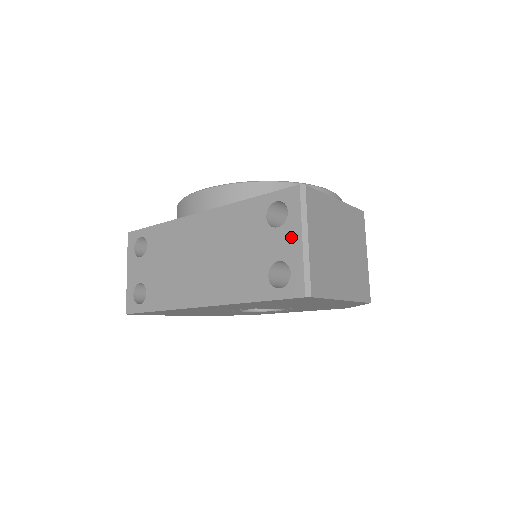
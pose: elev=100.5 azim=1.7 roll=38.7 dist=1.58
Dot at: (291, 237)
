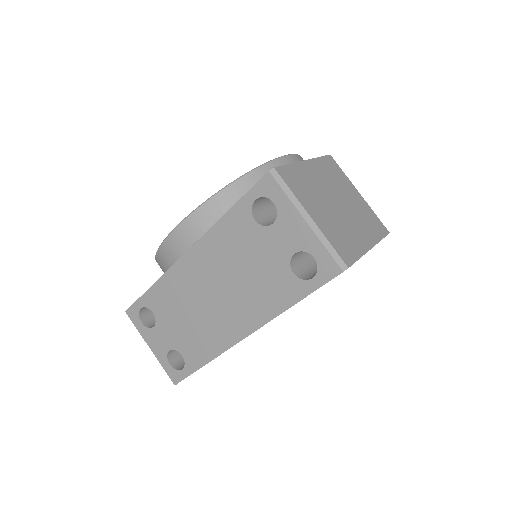
Dot at: (293, 225)
